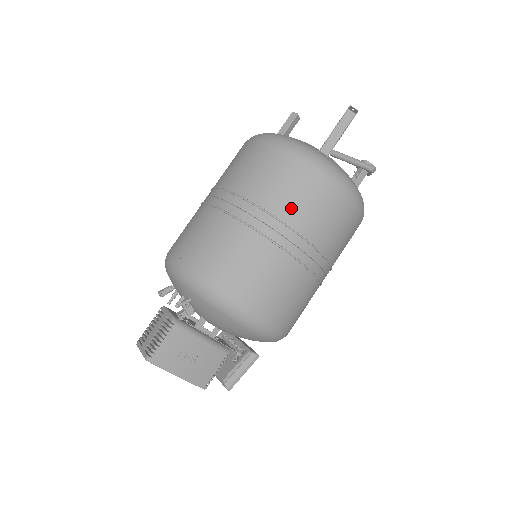
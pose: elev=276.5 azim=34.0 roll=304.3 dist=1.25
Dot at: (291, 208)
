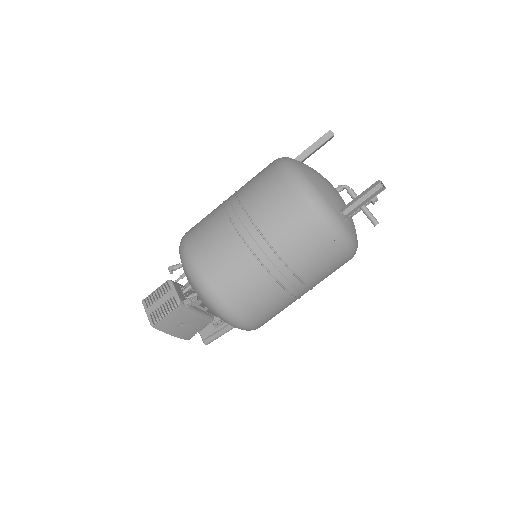
Dot at: (300, 260)
